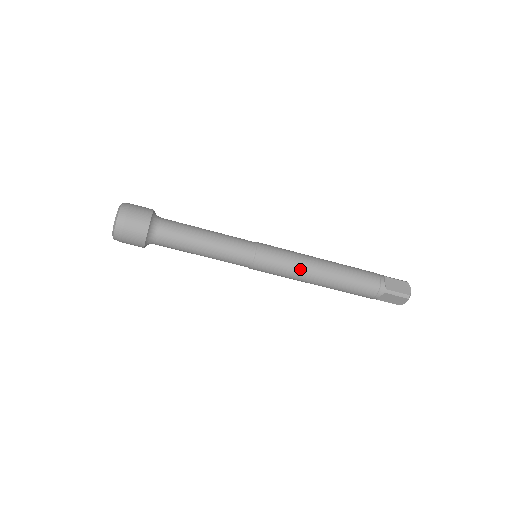
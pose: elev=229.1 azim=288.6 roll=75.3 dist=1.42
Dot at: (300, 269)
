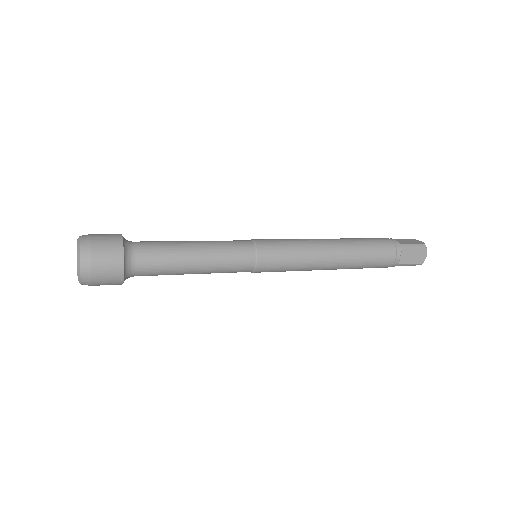
Dot at: (307, 269)
